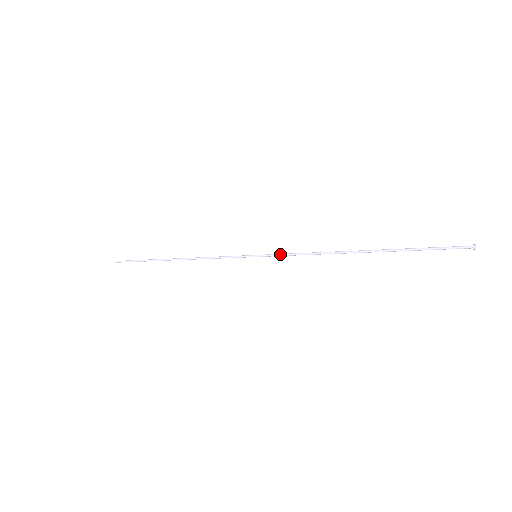
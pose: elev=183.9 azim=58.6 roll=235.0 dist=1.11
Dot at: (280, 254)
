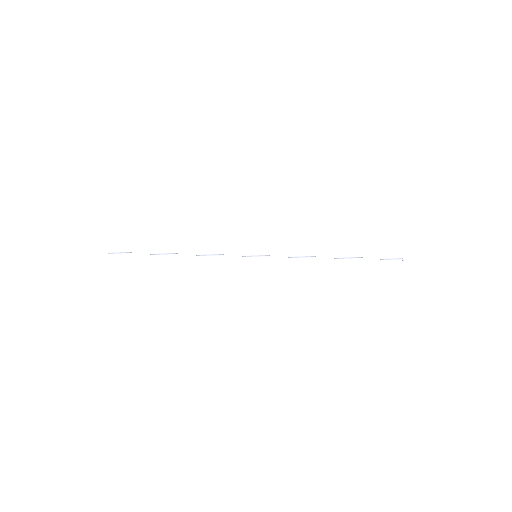
Dot at: (277, 256)
